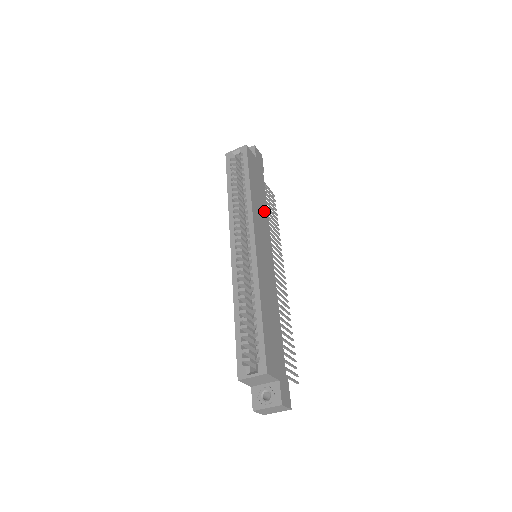
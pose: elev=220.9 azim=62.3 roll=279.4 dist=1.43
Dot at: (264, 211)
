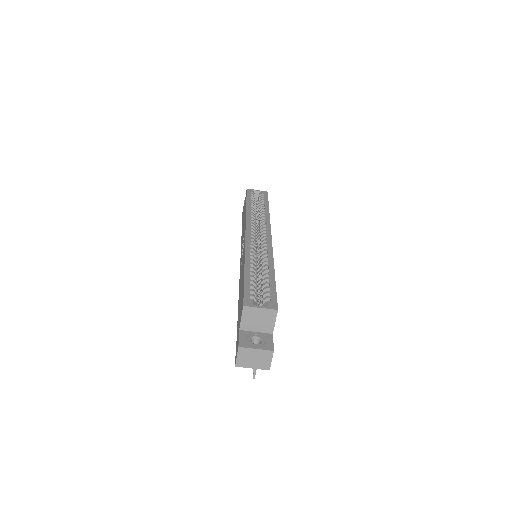
Dot at: occluded
